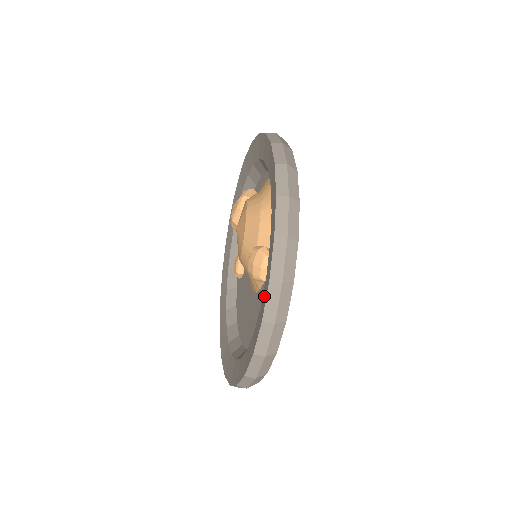
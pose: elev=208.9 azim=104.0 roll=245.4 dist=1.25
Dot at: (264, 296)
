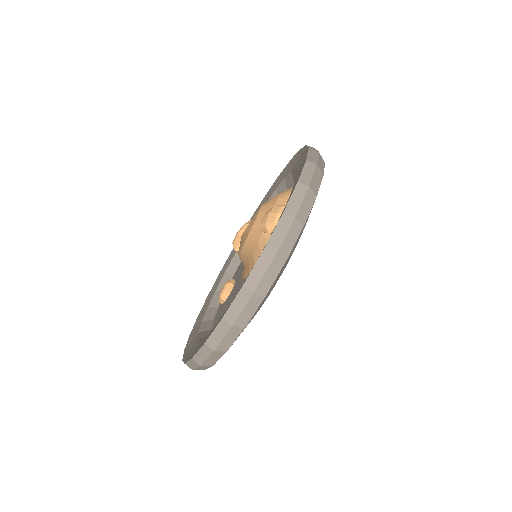
Dot at: (286, 204)
